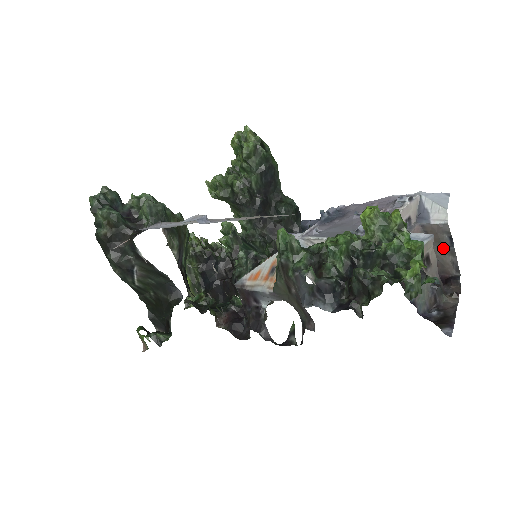
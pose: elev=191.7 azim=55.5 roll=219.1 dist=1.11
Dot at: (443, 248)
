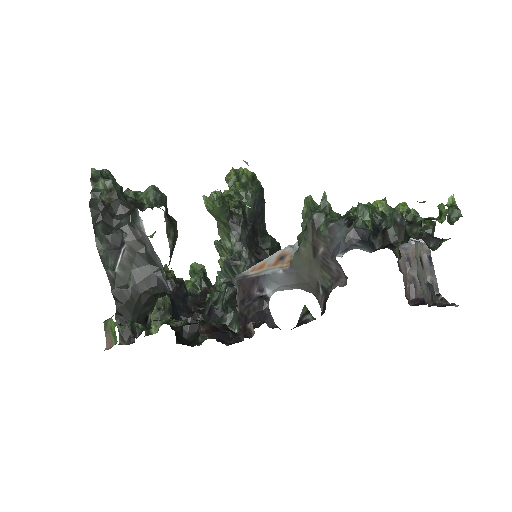
Dot at: occluded
